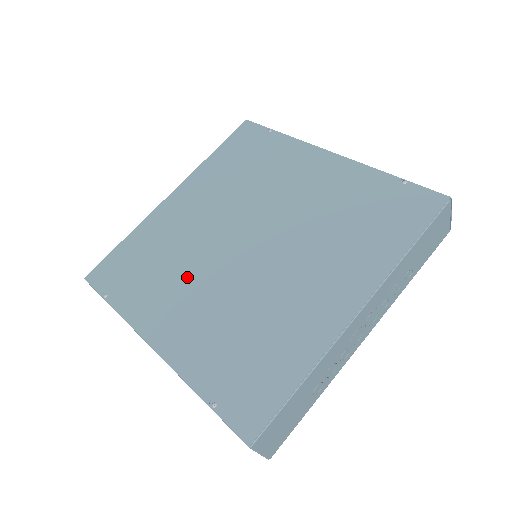
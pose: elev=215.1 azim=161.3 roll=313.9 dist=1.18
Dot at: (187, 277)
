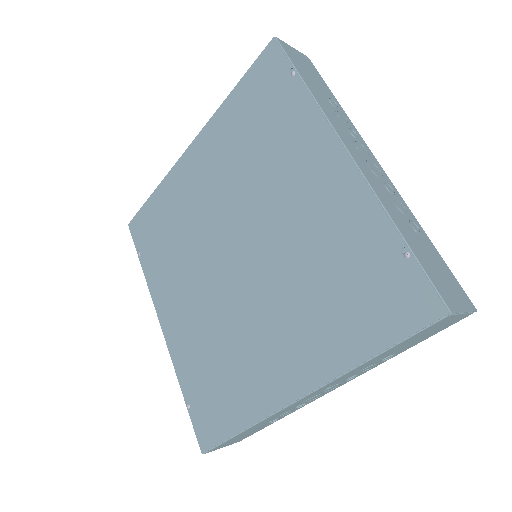
Dot at: (188, 269)
